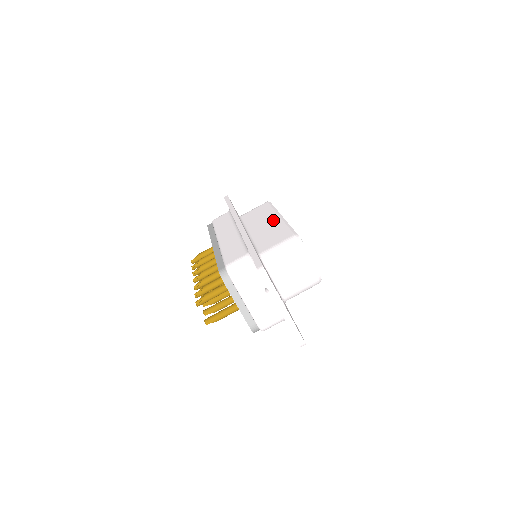
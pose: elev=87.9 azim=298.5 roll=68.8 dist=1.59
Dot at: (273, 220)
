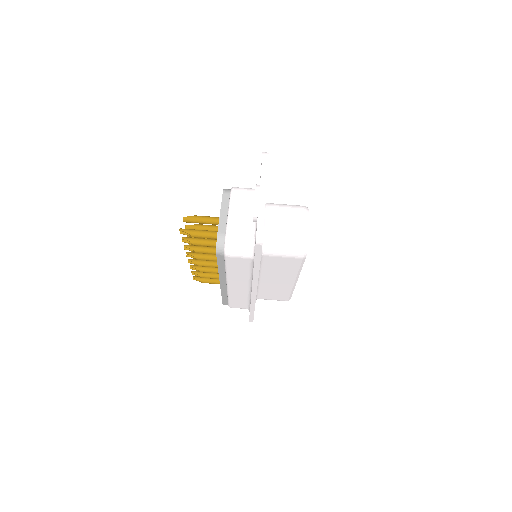
Dot at: occluded
